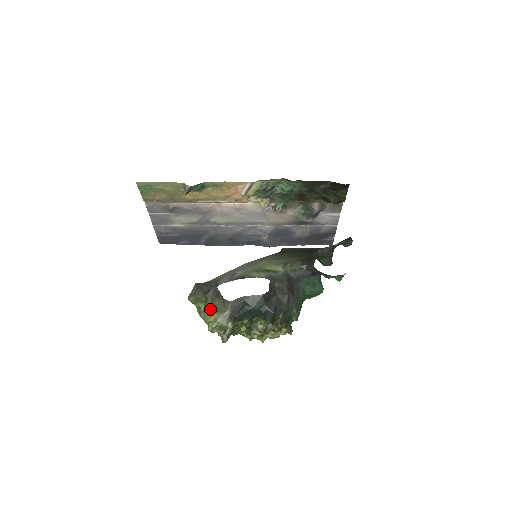
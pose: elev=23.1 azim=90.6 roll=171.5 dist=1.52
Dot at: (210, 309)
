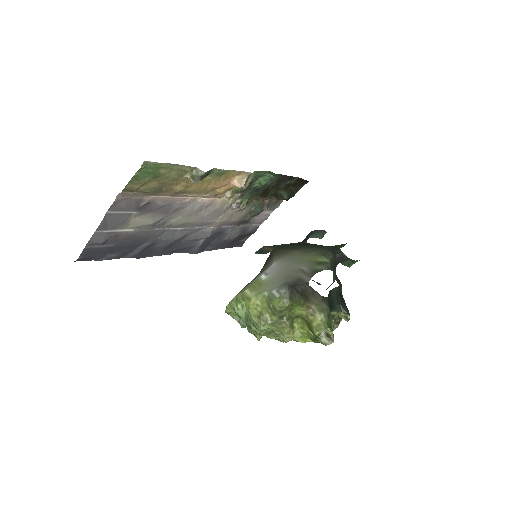
Dot at: (298, 313)
